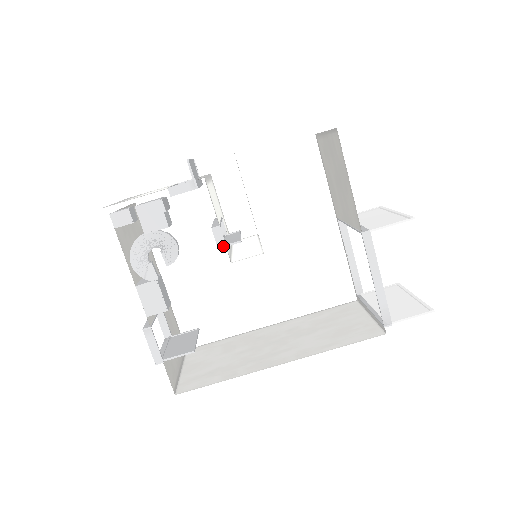
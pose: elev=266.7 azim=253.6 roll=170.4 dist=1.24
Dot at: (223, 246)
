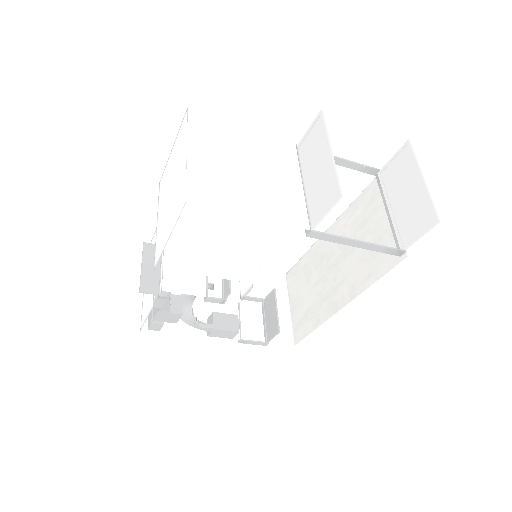
Dot at: (224, 302)
